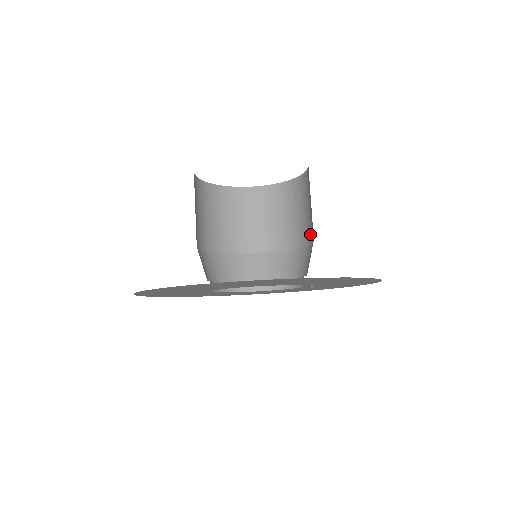
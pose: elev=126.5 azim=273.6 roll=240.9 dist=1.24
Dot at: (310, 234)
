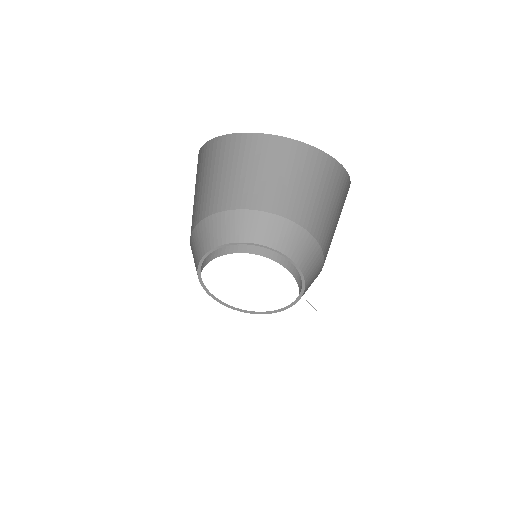
Dot at: (326, 255)
